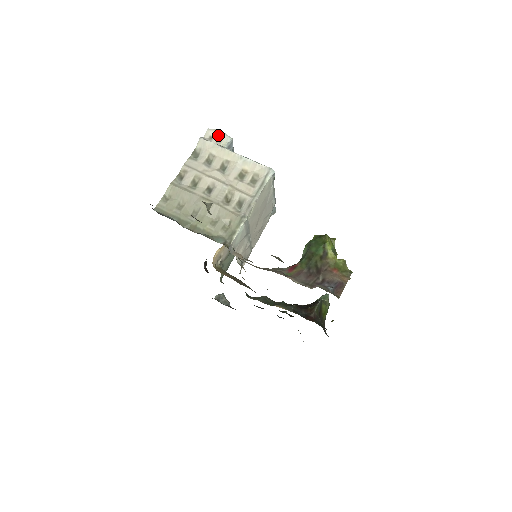
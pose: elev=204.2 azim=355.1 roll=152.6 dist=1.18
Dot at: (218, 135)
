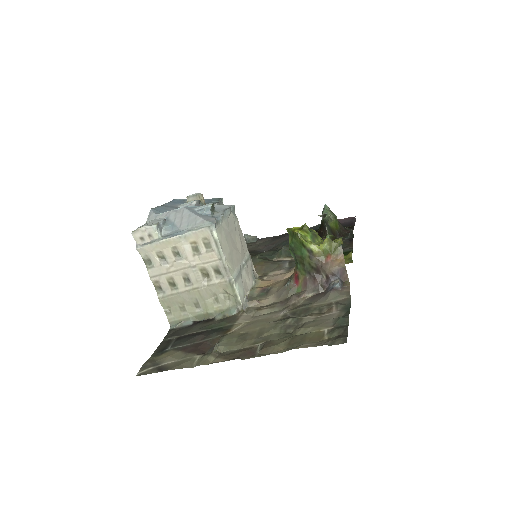
Dot at: (144, 232)
